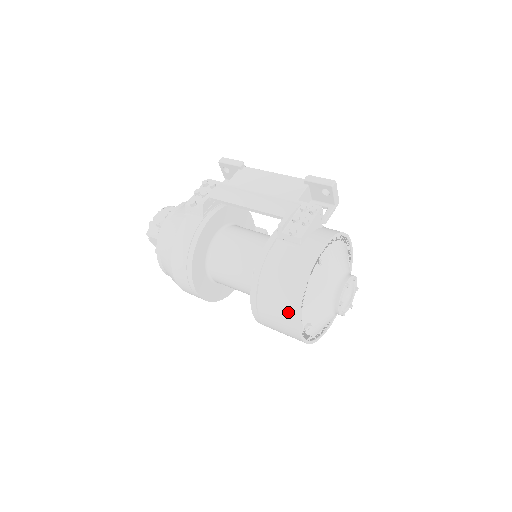
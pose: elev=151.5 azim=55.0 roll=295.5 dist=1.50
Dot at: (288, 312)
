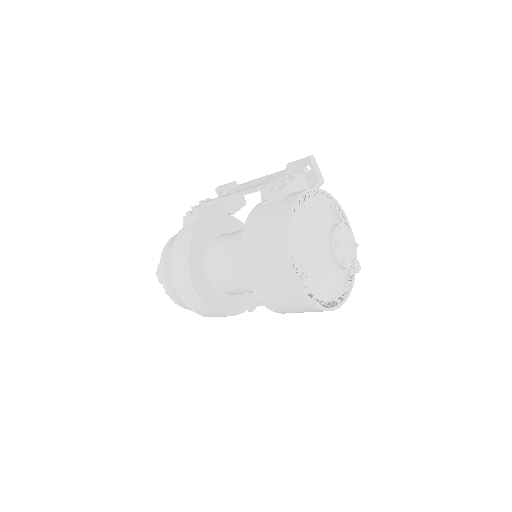
Dot at: (278, 256)
